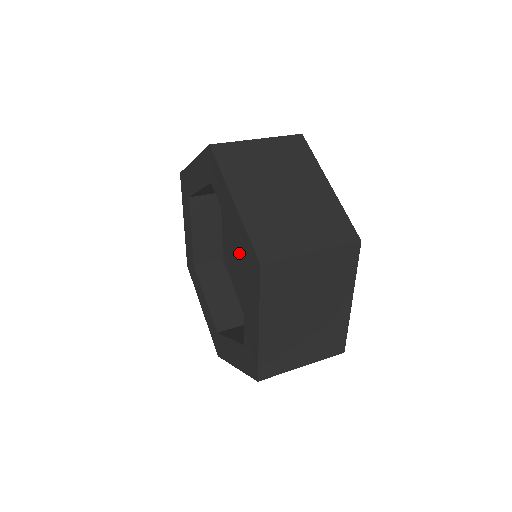
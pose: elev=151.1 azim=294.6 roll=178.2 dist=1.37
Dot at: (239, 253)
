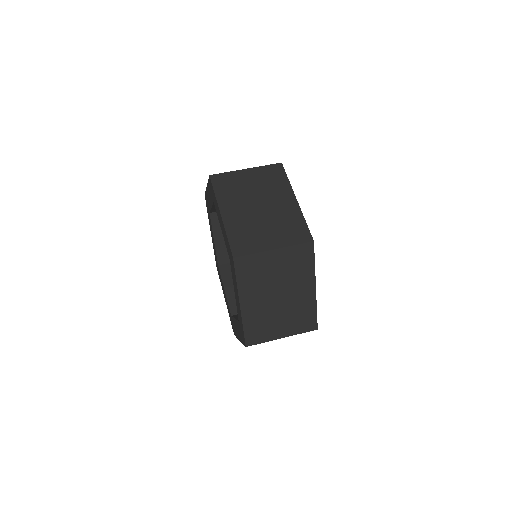
Dot at: occluded
